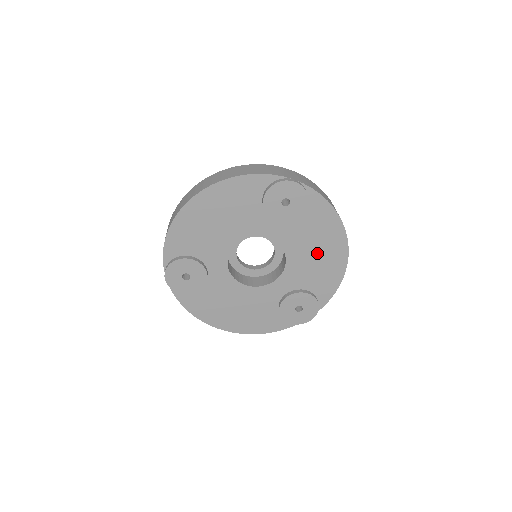
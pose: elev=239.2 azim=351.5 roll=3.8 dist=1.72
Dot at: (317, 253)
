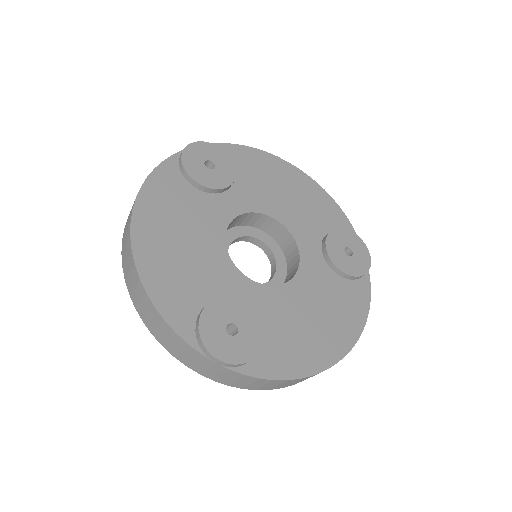
Dot at: (287, 193)
